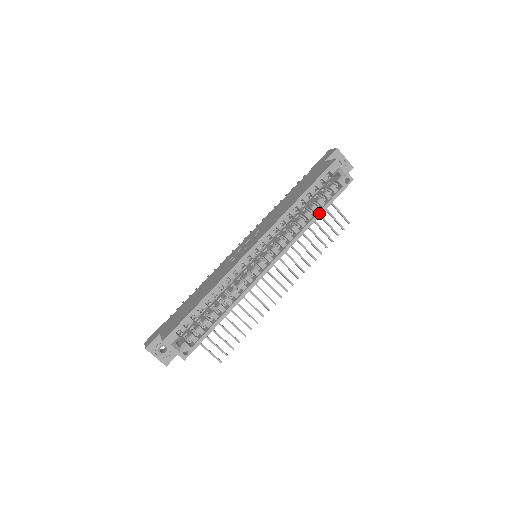
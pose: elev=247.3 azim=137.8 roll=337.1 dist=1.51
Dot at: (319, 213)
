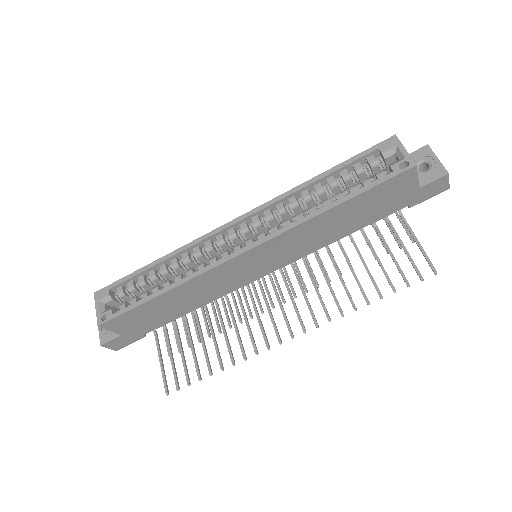
Dot at: (340, 200)
